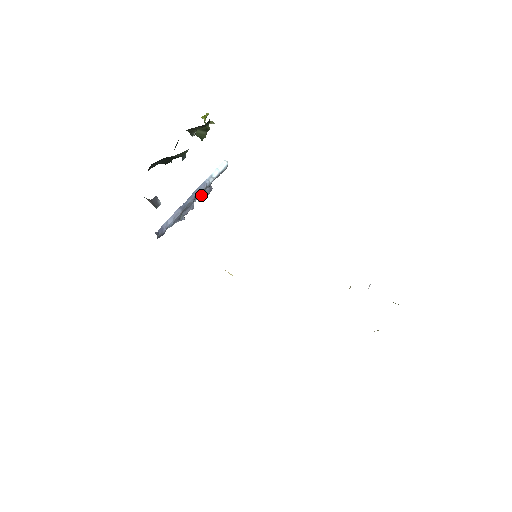
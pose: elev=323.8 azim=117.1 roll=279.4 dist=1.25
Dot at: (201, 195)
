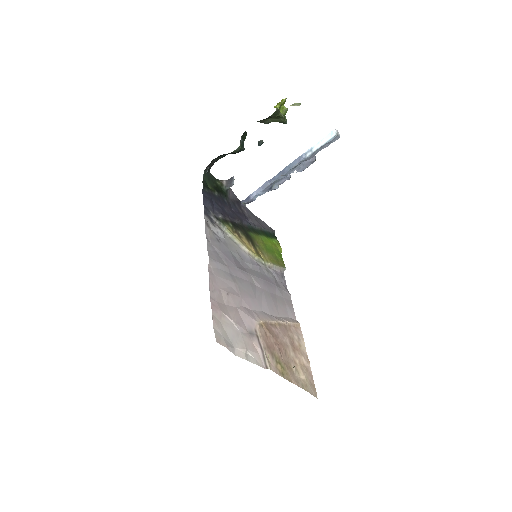
Dot at: (300, 167)
